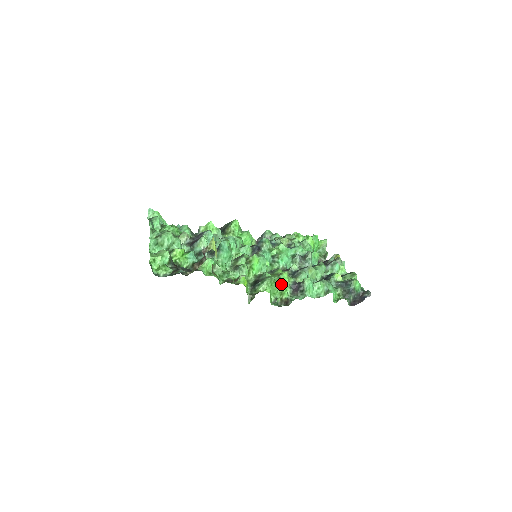
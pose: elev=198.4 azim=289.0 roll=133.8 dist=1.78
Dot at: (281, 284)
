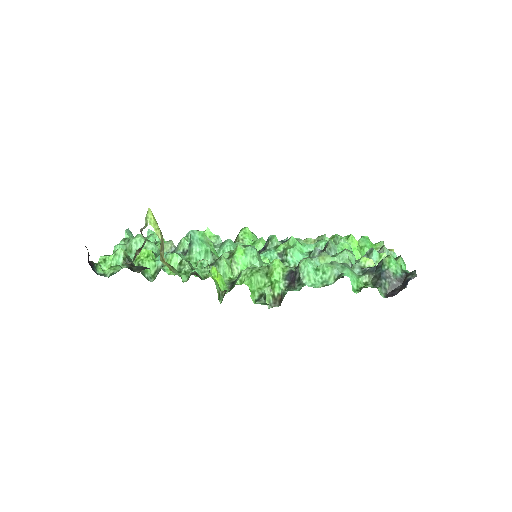
Dot at: (270, 275)
